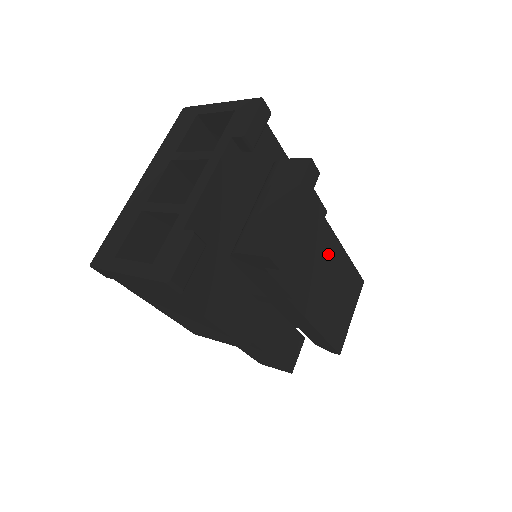
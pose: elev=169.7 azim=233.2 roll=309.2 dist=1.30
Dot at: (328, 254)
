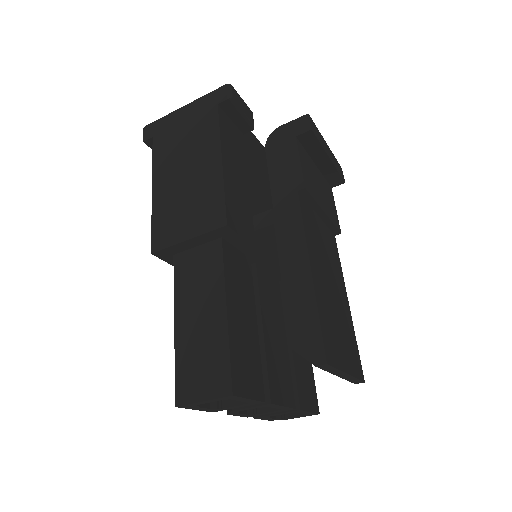
Dot at: (334, 265)
